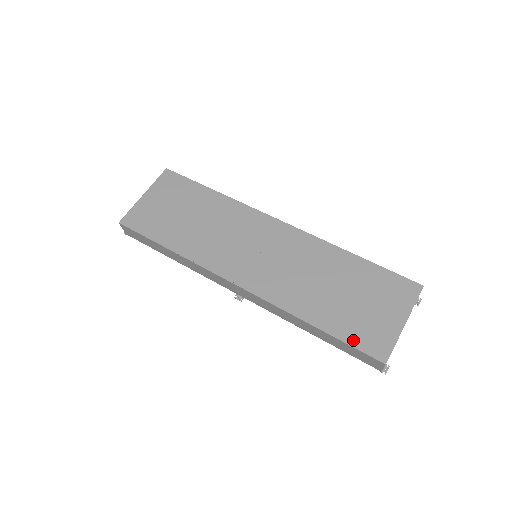
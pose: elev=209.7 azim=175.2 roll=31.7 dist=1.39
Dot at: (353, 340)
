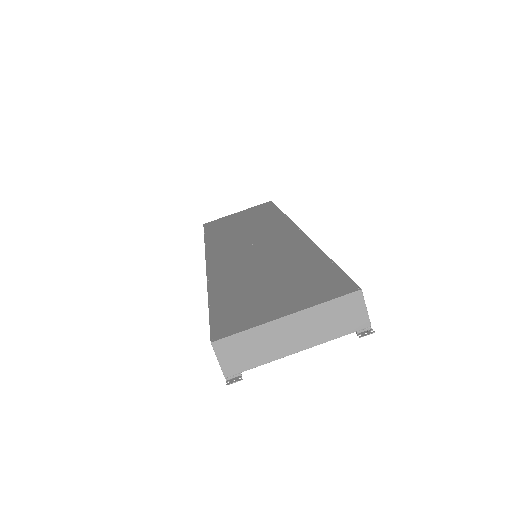
Dot at: (218, 313)
